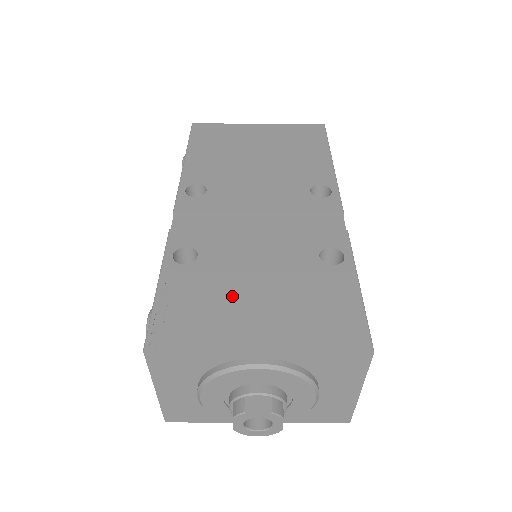
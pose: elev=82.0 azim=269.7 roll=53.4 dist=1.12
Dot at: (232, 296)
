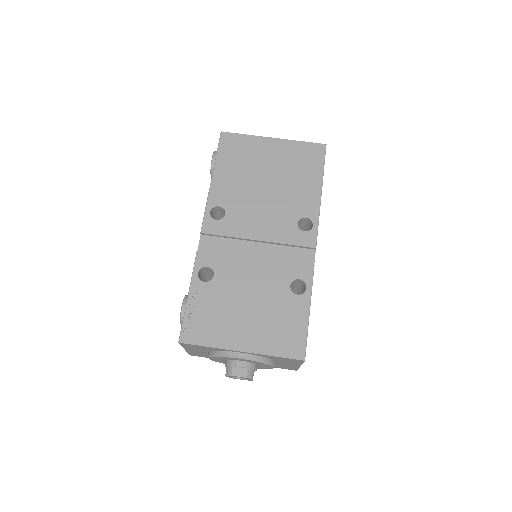
Dot at: (231, 311)
